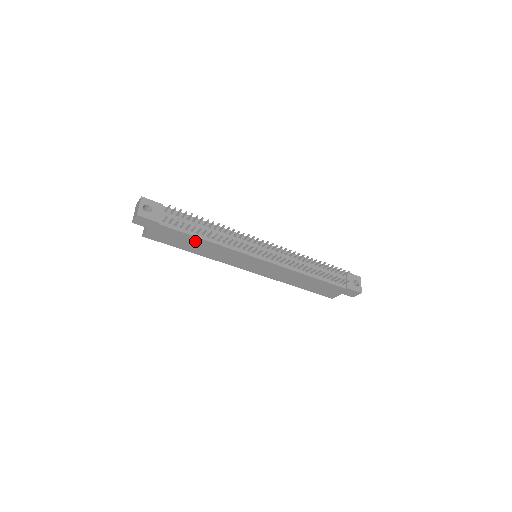
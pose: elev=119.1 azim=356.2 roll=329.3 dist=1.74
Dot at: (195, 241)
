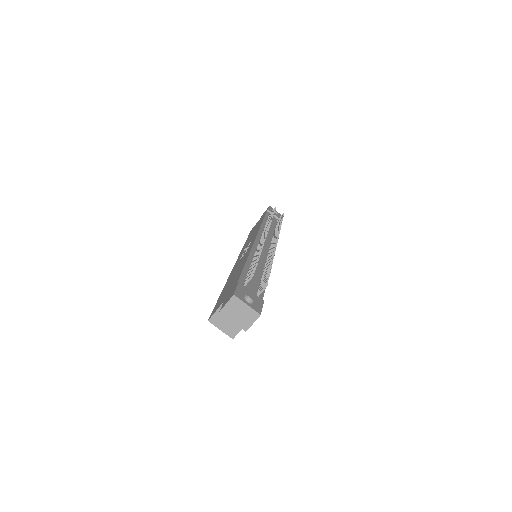
Dot at: occluded
